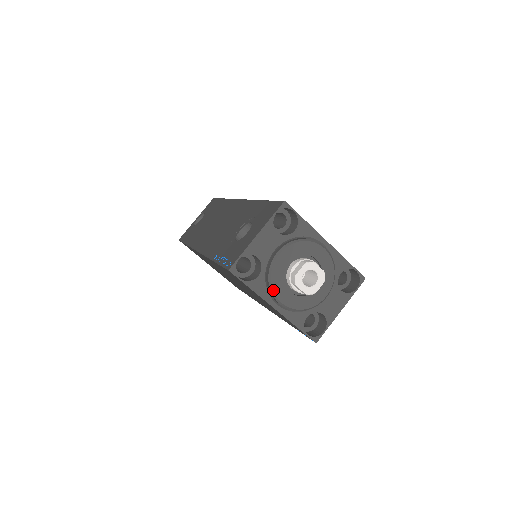
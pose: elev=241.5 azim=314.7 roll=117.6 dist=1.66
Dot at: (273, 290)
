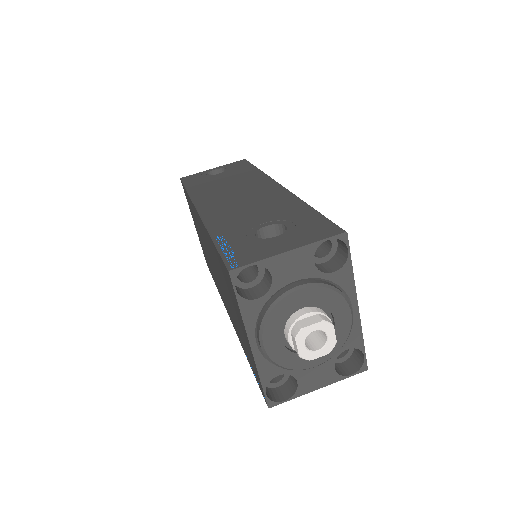
Dot at: (264, 326)
